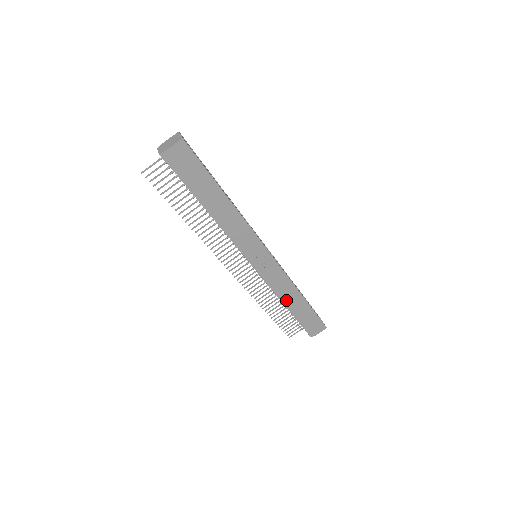
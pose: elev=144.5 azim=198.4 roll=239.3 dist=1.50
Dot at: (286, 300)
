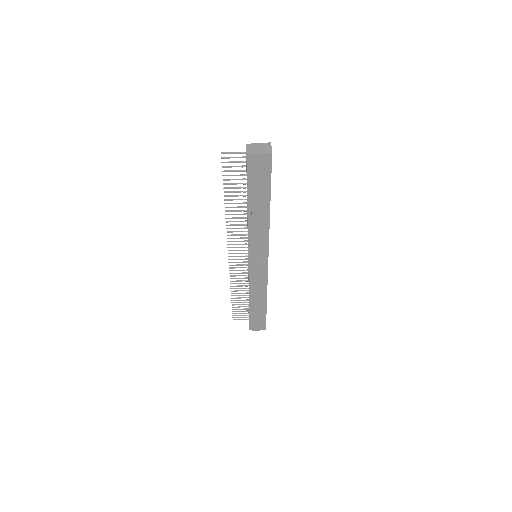
Dot at: (253, 297)
